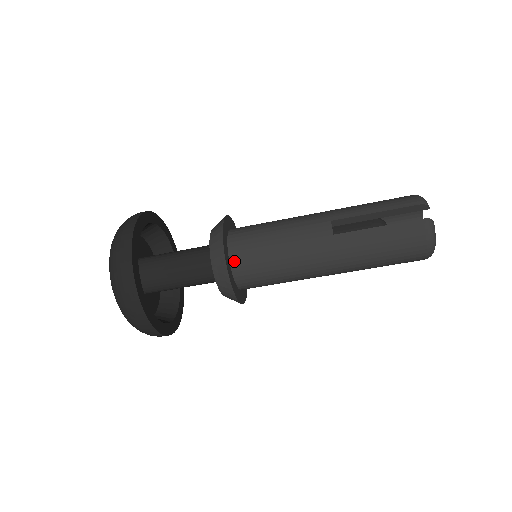
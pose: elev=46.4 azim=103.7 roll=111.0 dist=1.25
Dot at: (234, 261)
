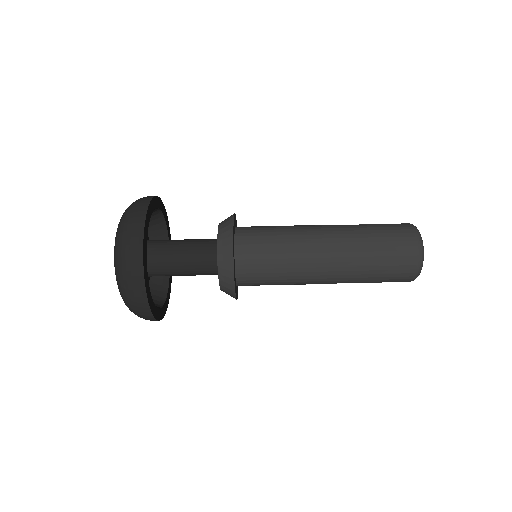
Dot at: (239, 230)
